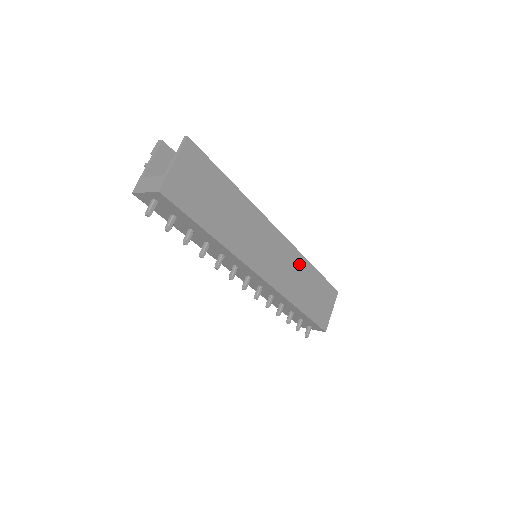
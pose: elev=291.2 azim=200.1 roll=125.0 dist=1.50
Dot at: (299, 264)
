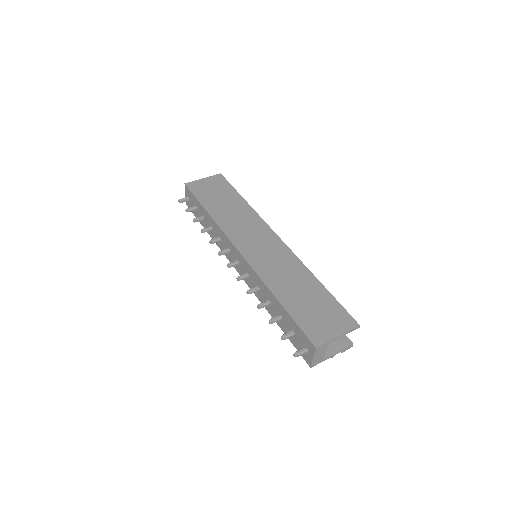
Dot at: (295, 267)
